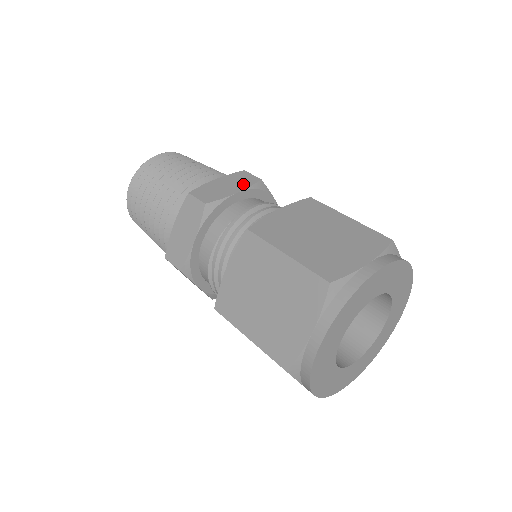
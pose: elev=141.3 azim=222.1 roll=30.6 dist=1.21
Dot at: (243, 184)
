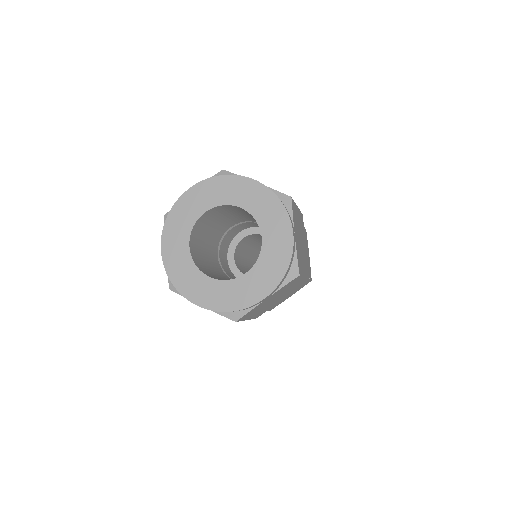
Dot at: occluded
